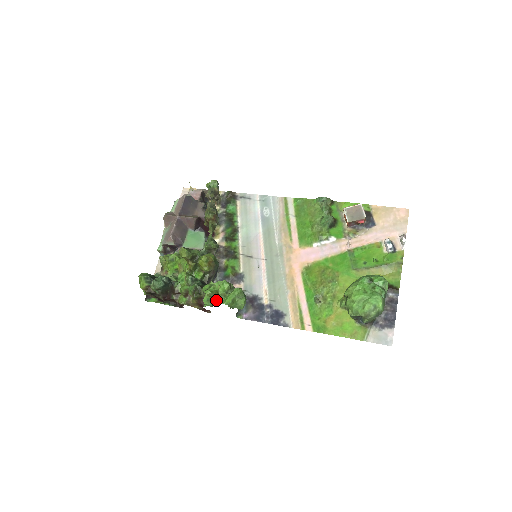
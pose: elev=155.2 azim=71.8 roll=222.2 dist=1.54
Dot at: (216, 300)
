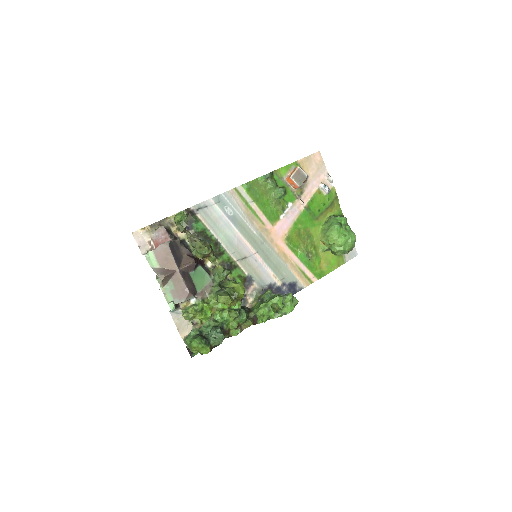
Dot at: occluded
